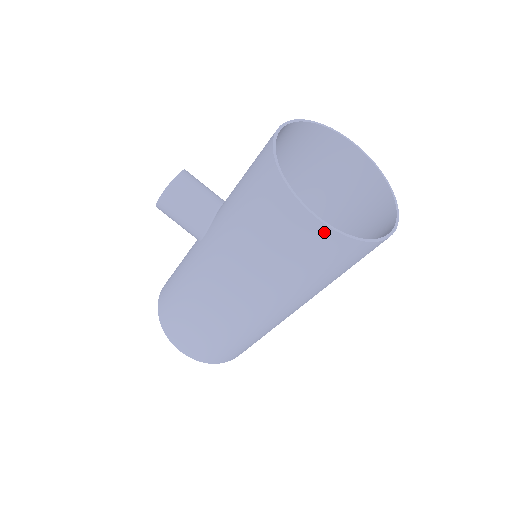
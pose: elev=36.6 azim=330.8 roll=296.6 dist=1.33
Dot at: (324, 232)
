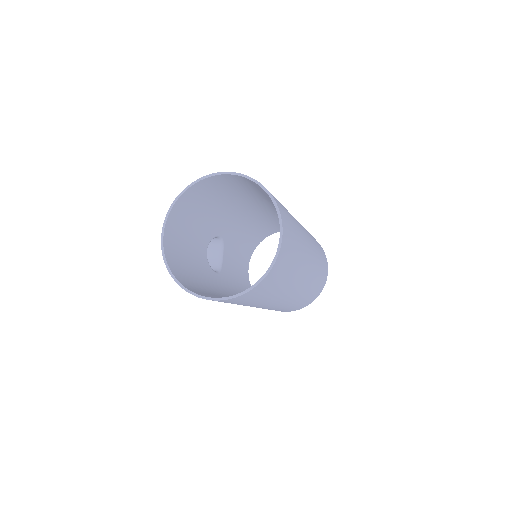
Dot at: (227, 300)
